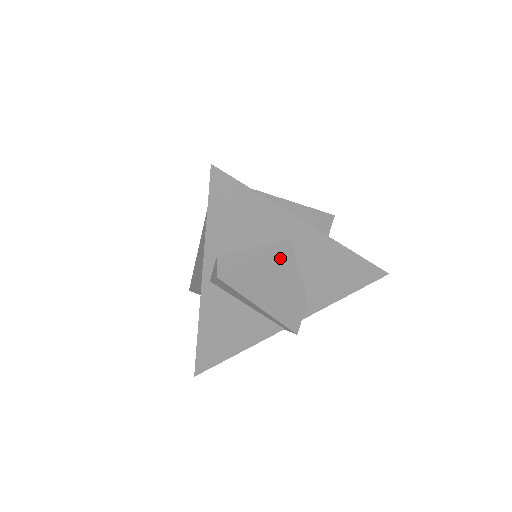
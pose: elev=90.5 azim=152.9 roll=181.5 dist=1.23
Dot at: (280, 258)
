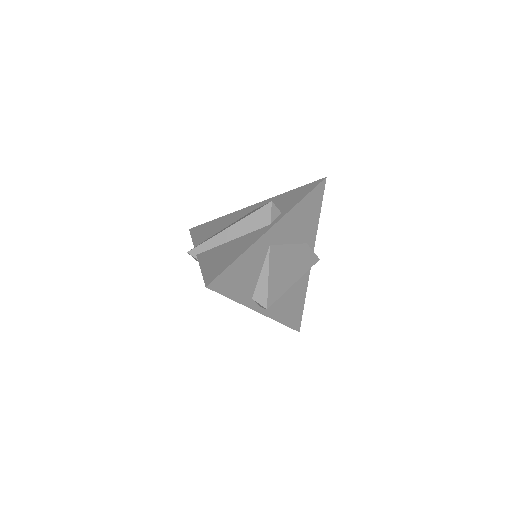
Dot at: (276, 257)
